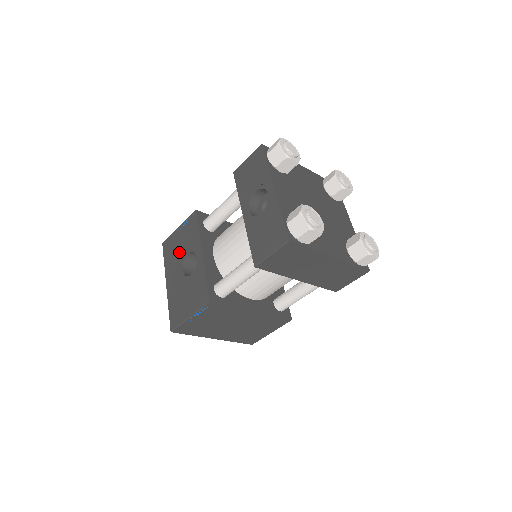
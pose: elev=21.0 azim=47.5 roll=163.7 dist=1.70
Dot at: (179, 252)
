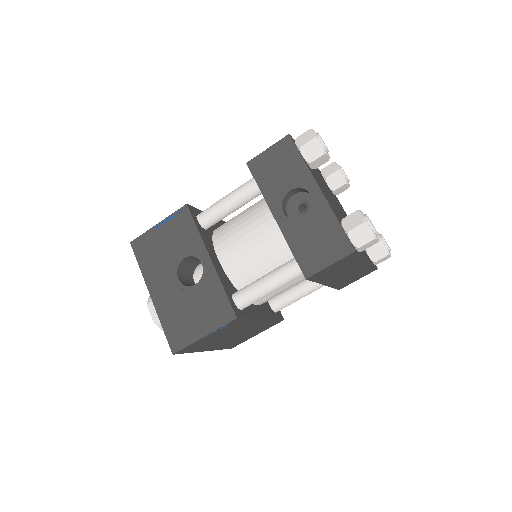
Dot at: (167, 255)
